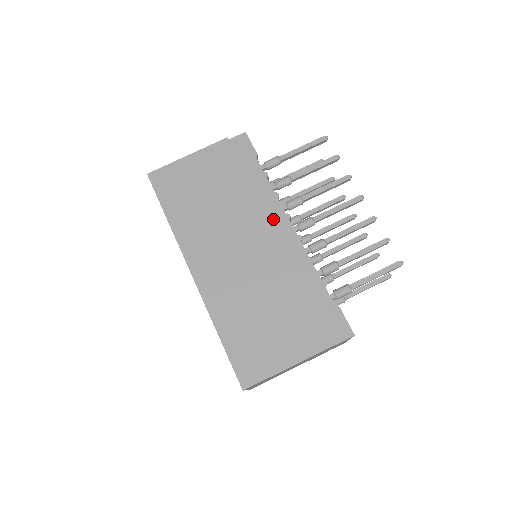
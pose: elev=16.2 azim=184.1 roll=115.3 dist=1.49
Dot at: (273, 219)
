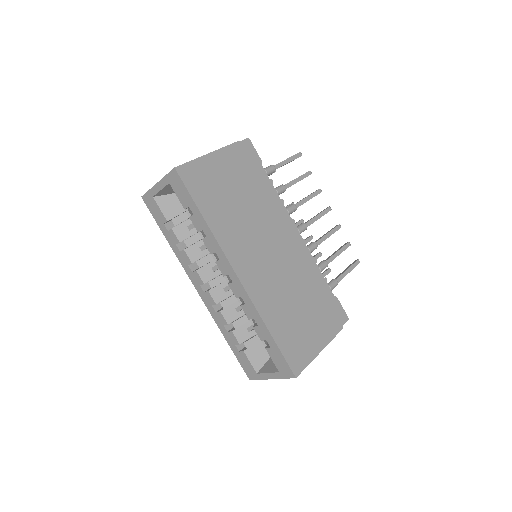
Dot at: occluded
